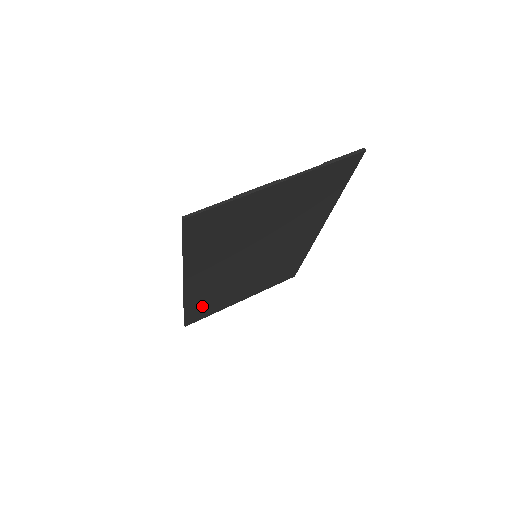
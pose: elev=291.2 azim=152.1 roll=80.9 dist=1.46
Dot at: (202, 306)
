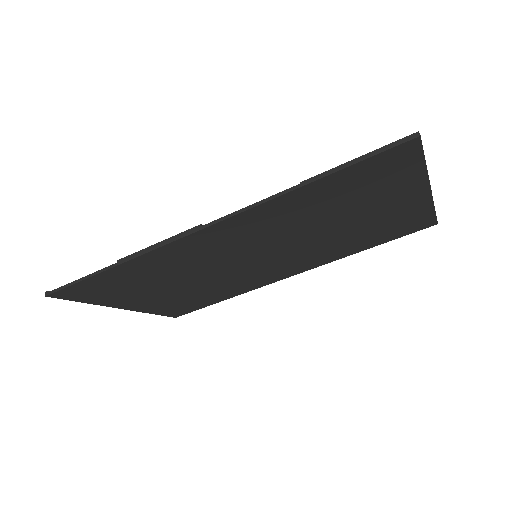
Dot at: (121, 278)
